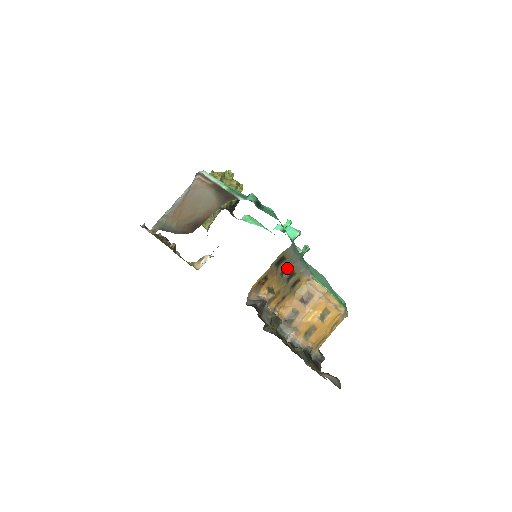
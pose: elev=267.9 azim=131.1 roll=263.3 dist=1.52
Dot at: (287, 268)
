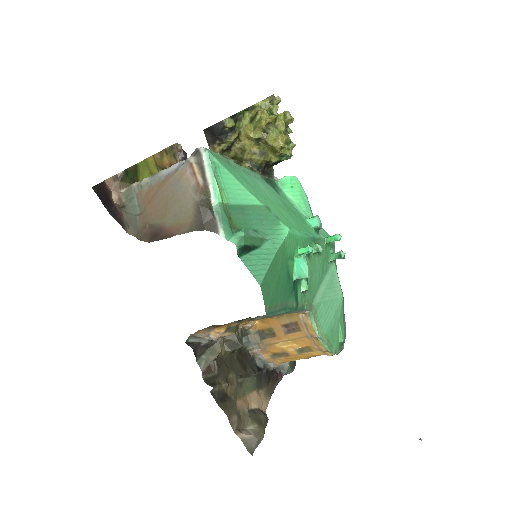
Dot at: (263, 315)
